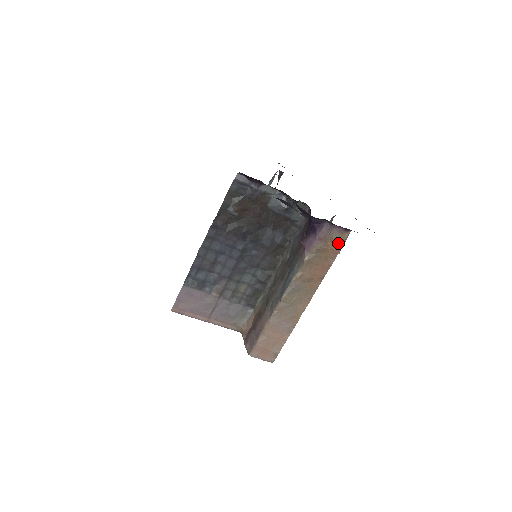
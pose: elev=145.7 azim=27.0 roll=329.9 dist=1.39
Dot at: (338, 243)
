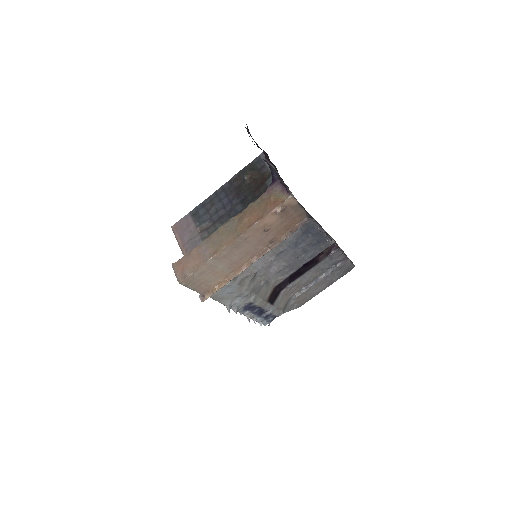
Dot at: (278, 201)
